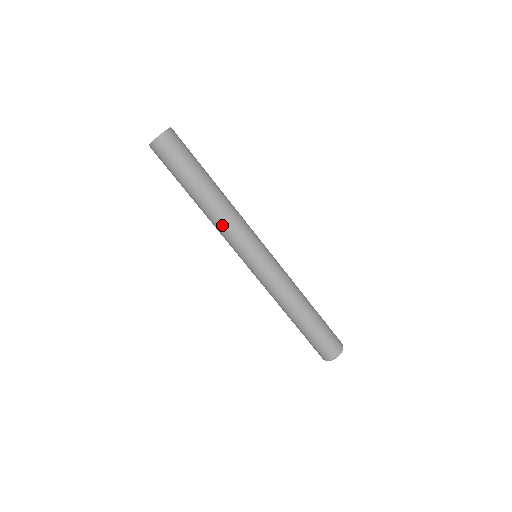
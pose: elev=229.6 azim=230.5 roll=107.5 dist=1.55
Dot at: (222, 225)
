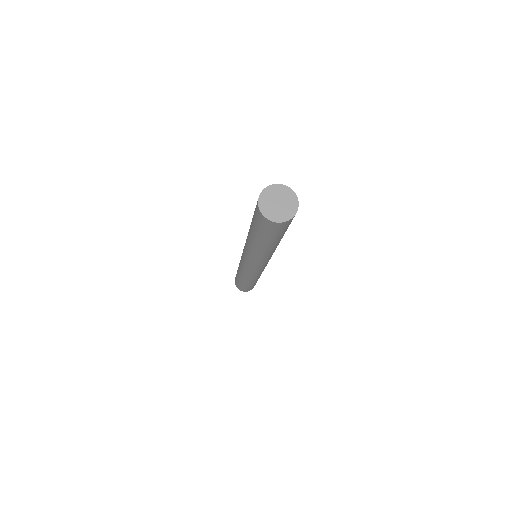
Dot at: (261, 258)
